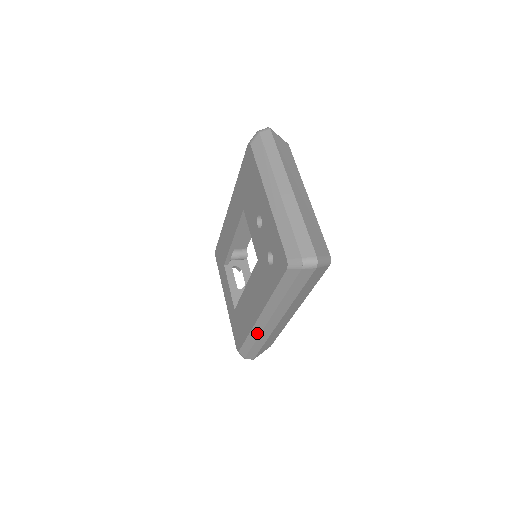
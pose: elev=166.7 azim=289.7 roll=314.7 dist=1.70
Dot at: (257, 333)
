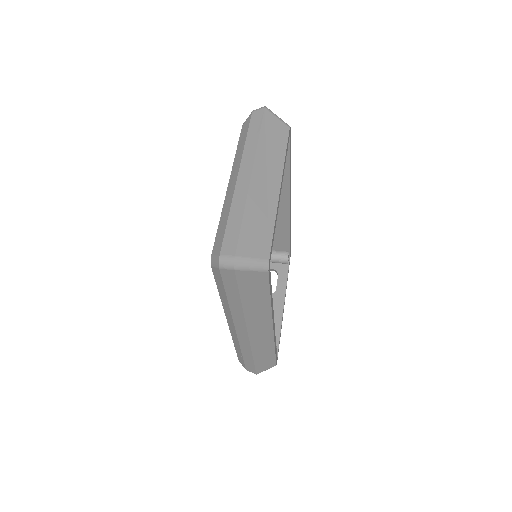
Dot at: (237, 342)
